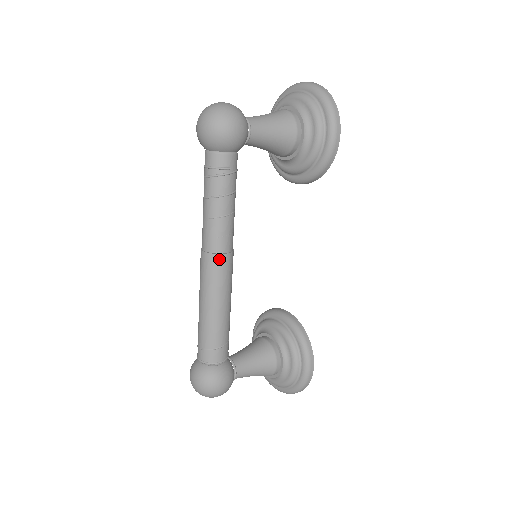
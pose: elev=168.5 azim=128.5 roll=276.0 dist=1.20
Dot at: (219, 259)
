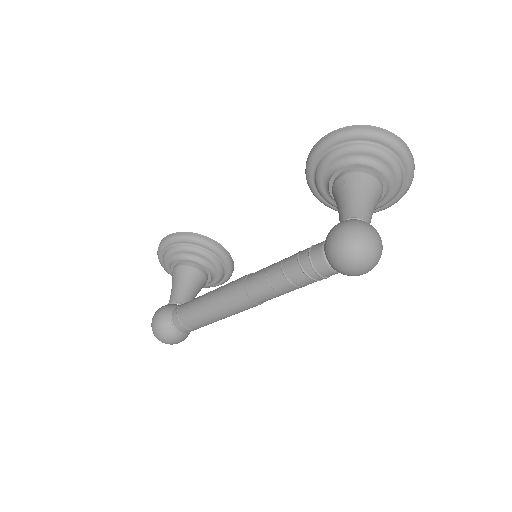
Dot at: occluded
